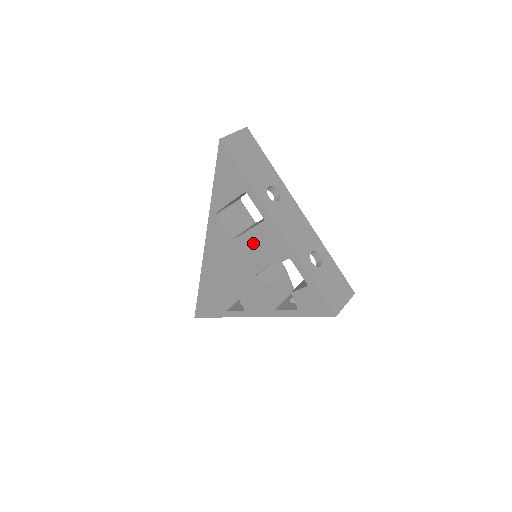
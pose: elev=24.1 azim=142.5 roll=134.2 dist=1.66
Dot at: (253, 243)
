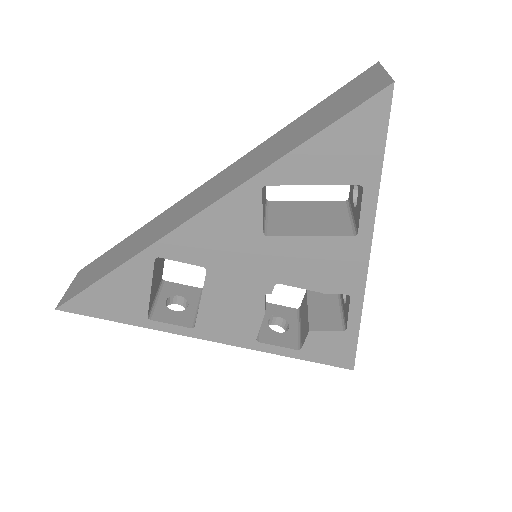
Dot at: (303, 255)
